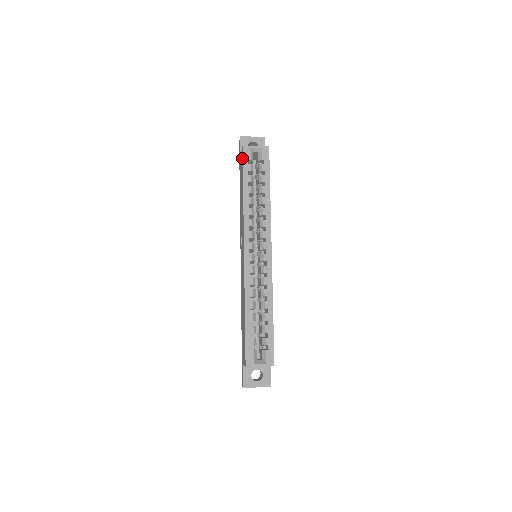
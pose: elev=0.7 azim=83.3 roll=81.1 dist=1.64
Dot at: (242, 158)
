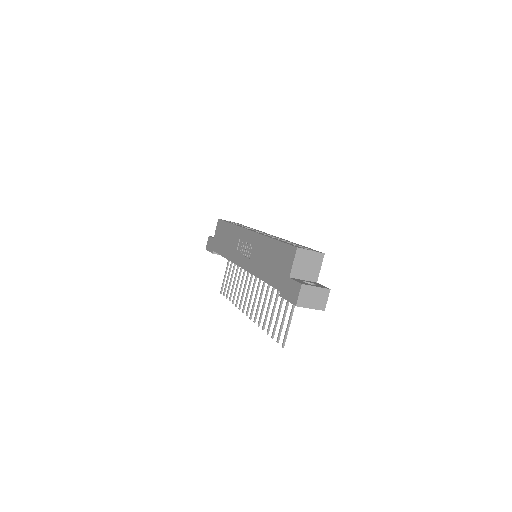
Dot at: (220, 221)
